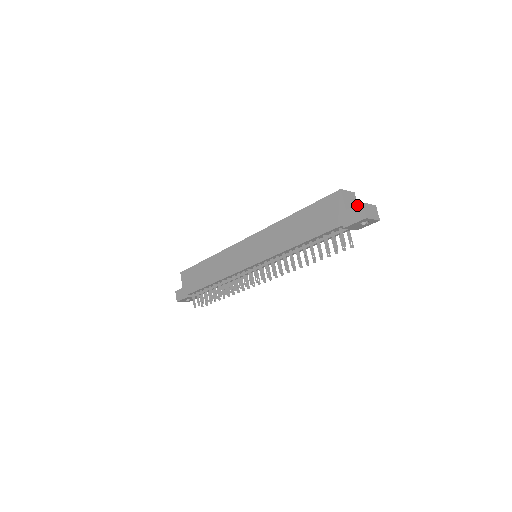
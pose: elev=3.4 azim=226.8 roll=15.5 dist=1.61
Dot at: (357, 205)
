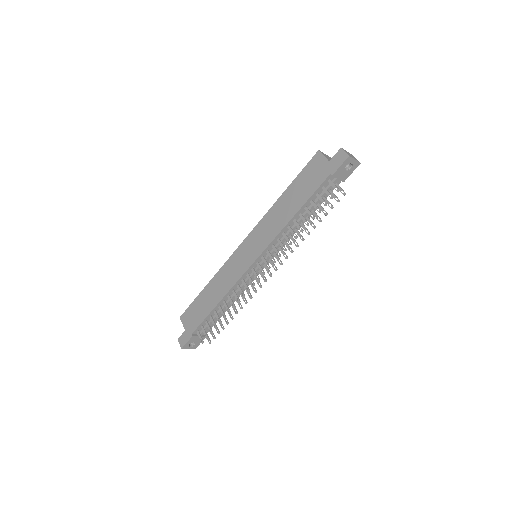
Dot at: (337, 152)
